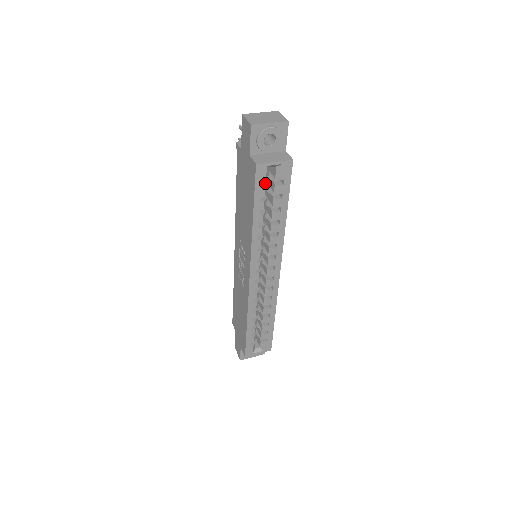
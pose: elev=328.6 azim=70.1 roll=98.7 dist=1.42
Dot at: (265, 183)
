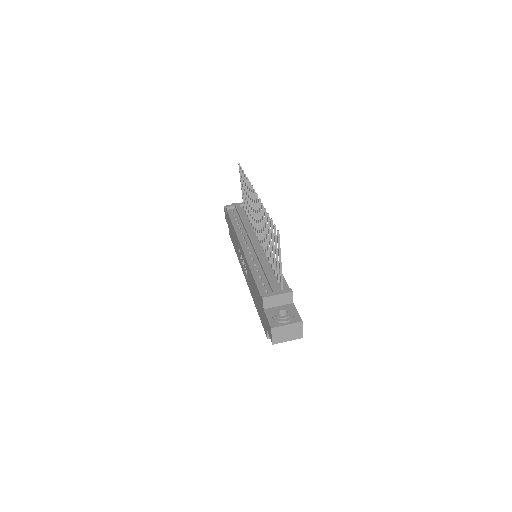
Dot at: occluded
